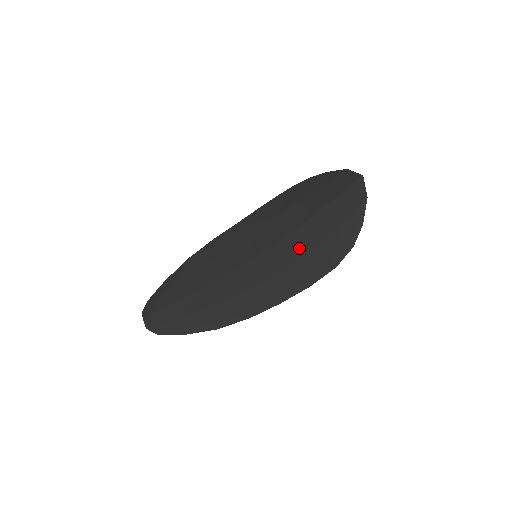
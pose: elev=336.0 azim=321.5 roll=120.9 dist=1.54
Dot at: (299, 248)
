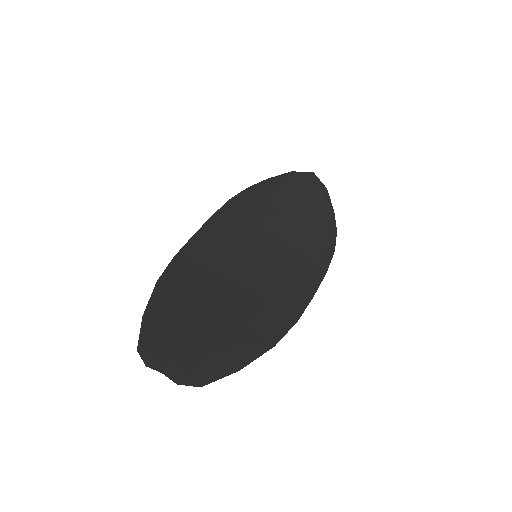
Dot at: (295, 239)
